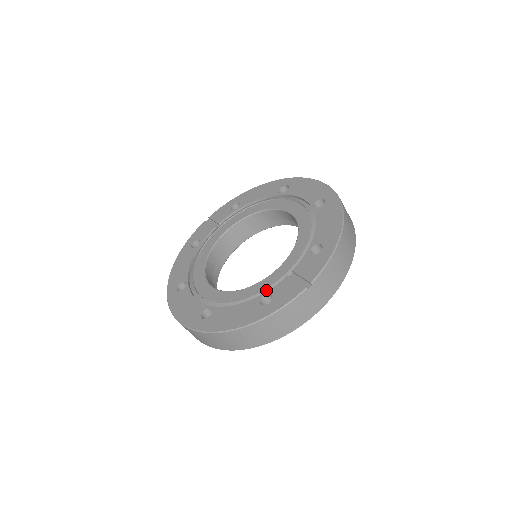
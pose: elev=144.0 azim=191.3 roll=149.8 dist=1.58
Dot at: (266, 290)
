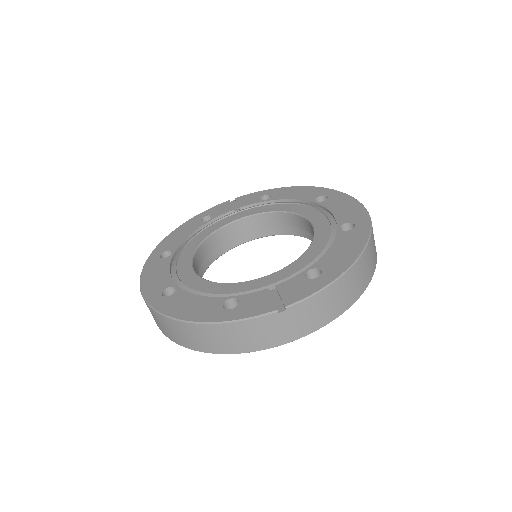
Dot at: (238, 294)
